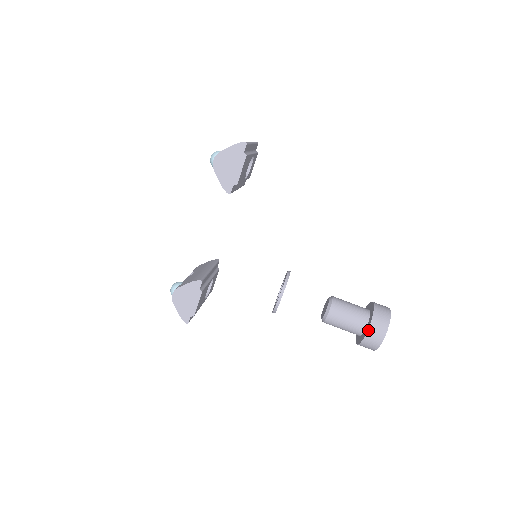
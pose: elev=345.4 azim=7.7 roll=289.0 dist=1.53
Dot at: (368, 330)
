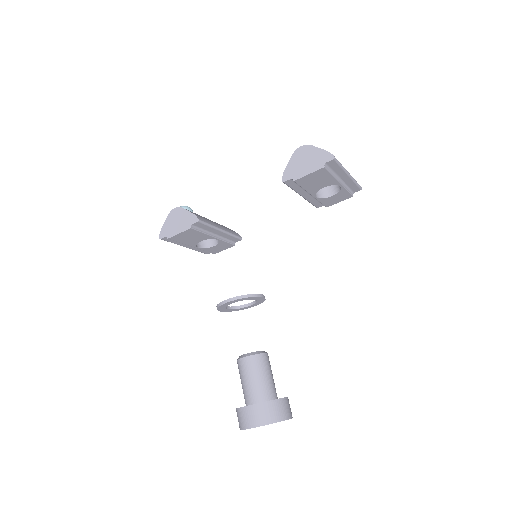
Dot at: (251, 405)
